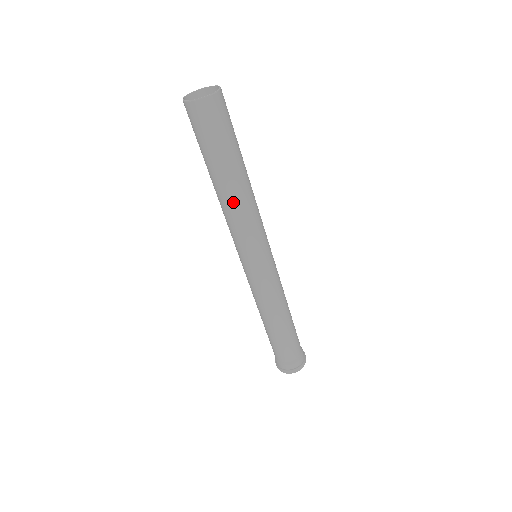
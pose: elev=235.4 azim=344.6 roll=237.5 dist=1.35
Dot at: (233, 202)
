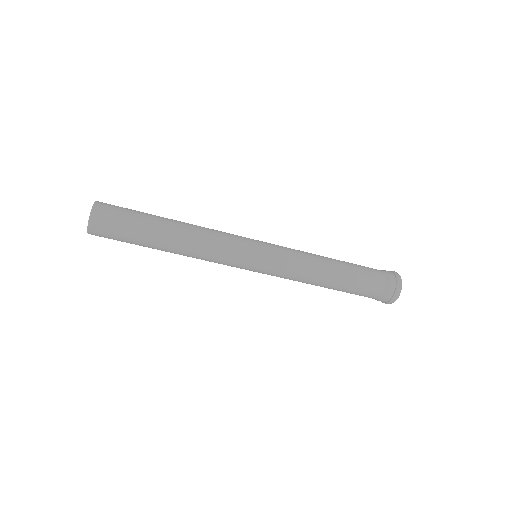
Dot at: (186, 252)
